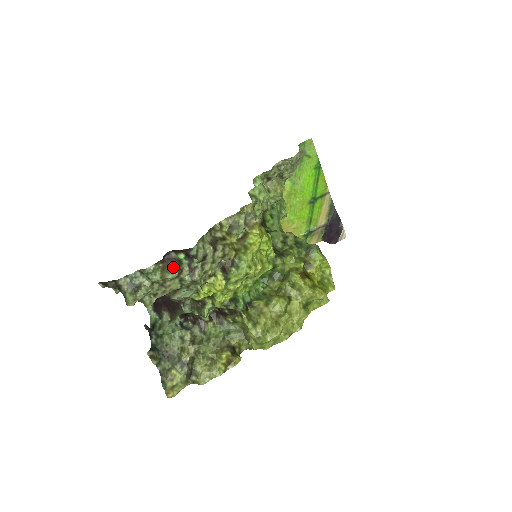
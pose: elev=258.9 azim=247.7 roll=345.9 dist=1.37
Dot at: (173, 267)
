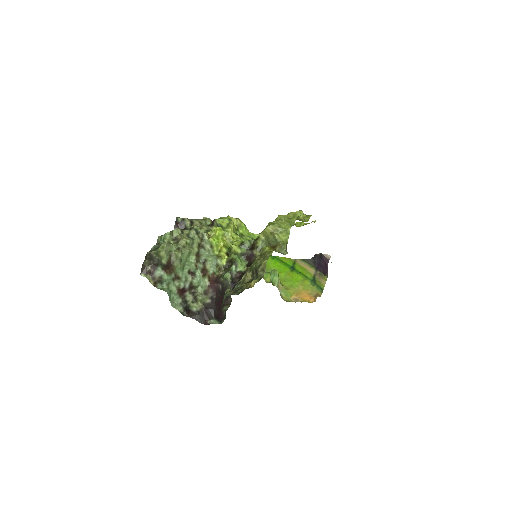
Dot at: occluded
